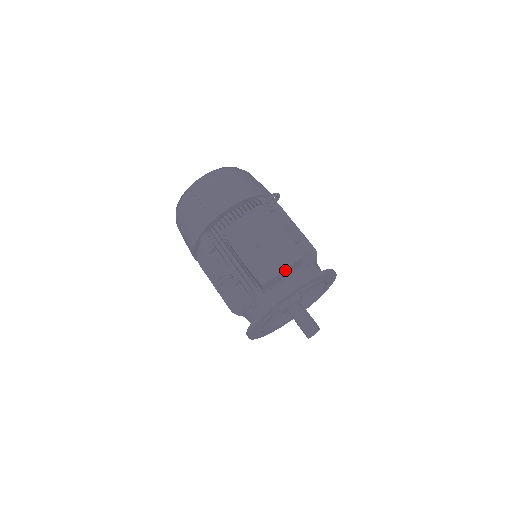
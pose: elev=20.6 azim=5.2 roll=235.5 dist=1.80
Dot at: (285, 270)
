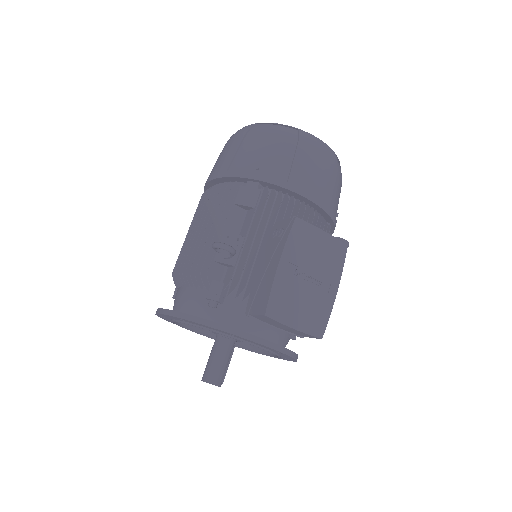
Dot at: (296, 329)
